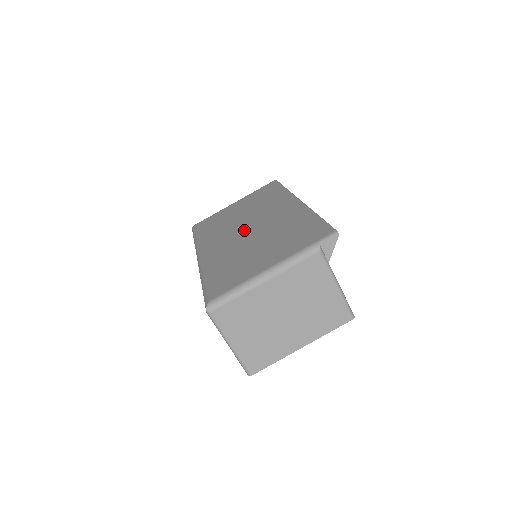
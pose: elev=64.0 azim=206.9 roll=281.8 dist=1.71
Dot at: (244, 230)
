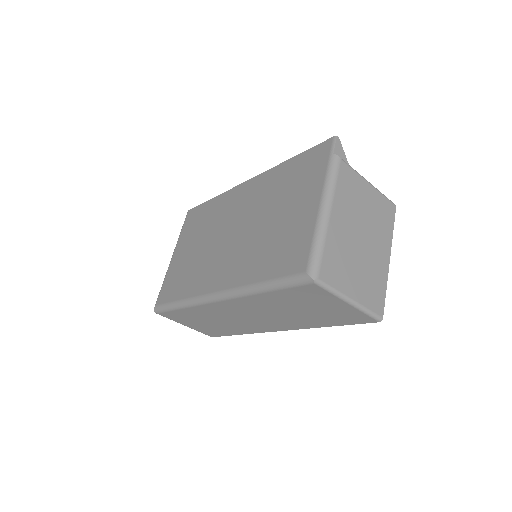
Dot at: (230, 239)
